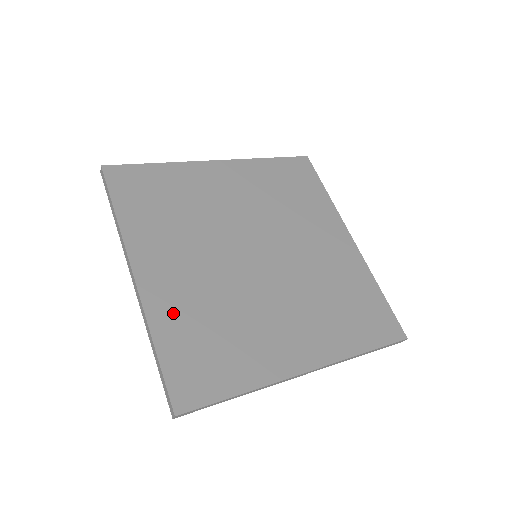
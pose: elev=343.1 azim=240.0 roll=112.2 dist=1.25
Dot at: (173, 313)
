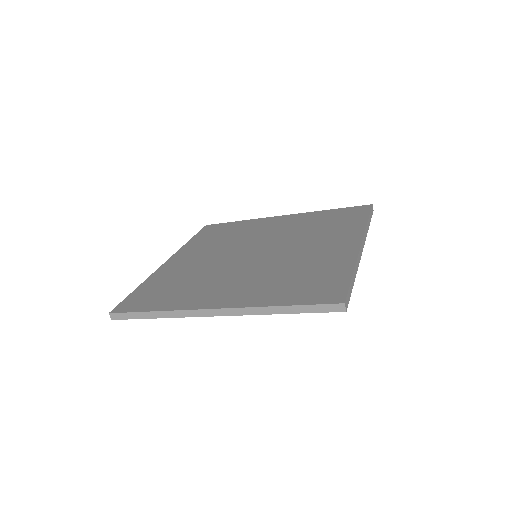
Dot at: (165, 275)
